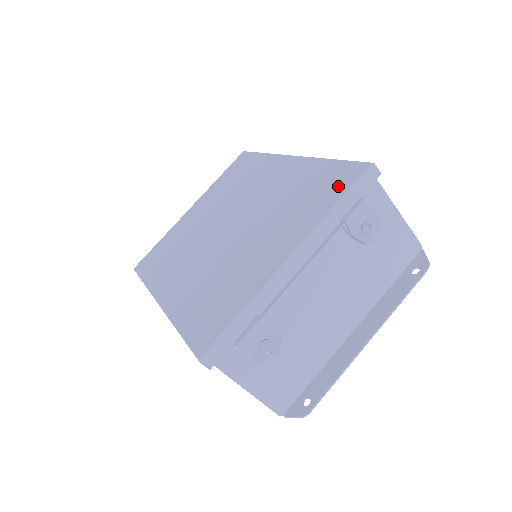
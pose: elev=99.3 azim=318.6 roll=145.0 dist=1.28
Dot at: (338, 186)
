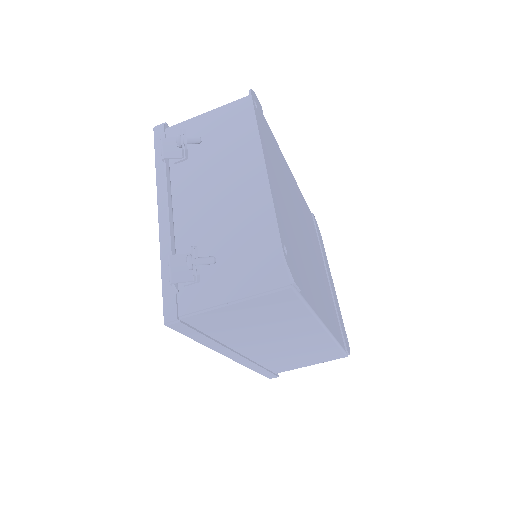
Dot at: occluded
